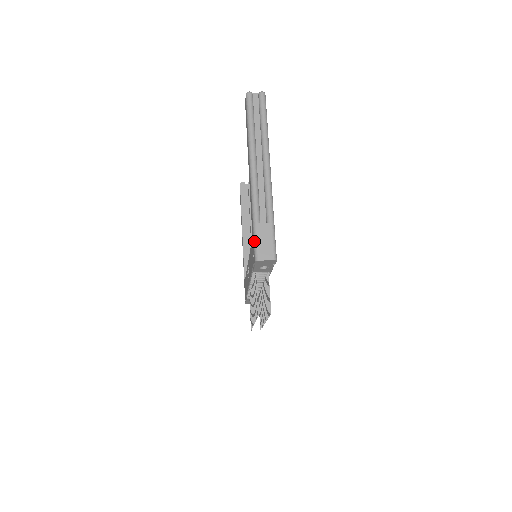
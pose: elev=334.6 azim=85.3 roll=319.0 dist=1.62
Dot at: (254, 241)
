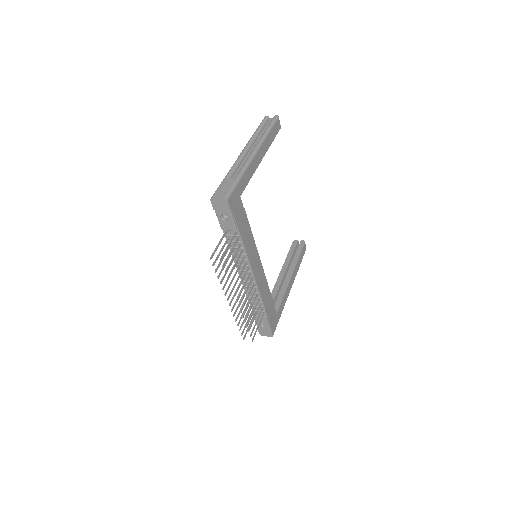
Dot at: (217, 188)
